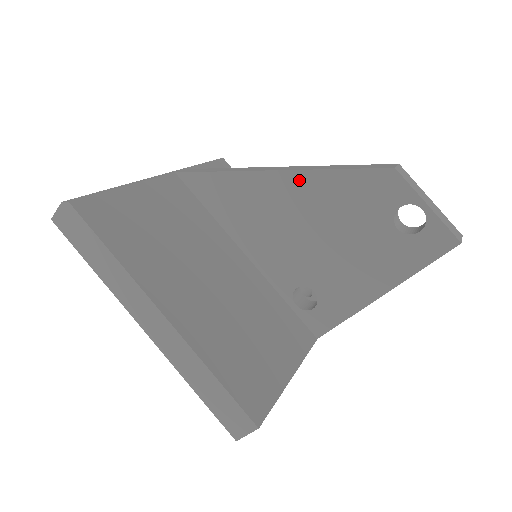
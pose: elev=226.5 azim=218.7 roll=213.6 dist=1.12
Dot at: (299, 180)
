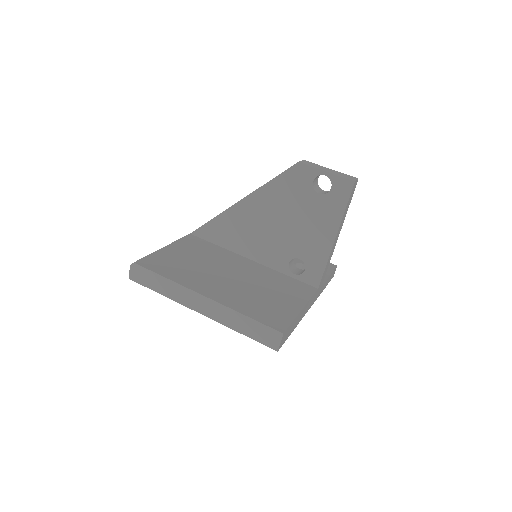
Dot at: (256, 198)
